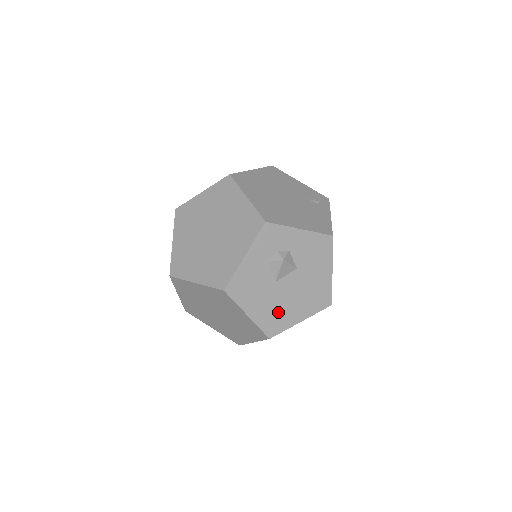
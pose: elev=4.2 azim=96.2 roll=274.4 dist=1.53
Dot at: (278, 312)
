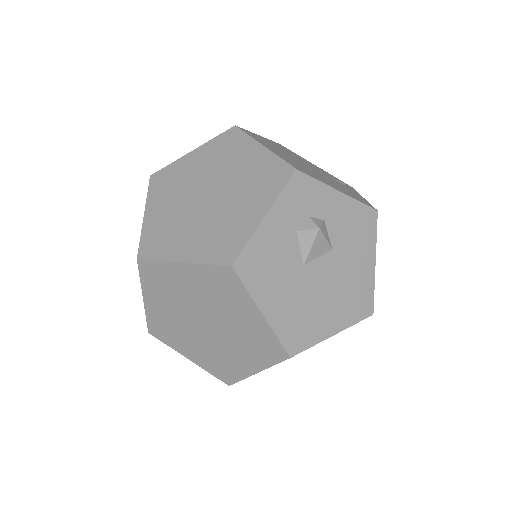
Dot at: (304, 315)
